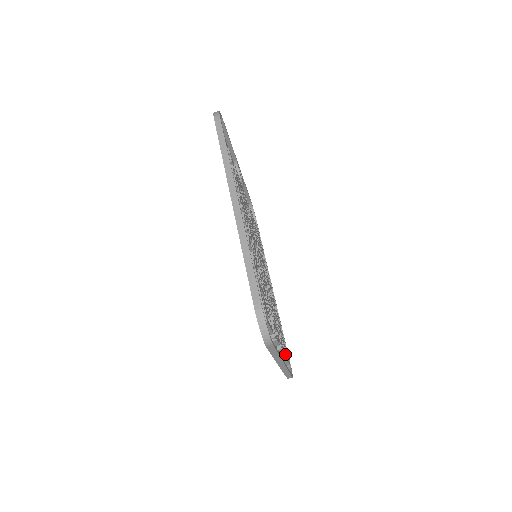
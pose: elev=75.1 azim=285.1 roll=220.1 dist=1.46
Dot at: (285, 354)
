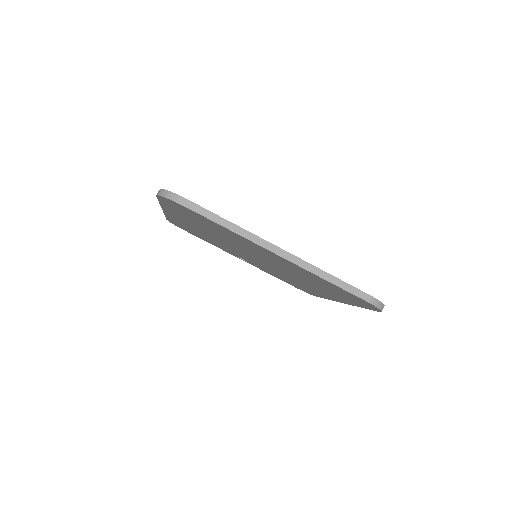
Dot at: occluded
